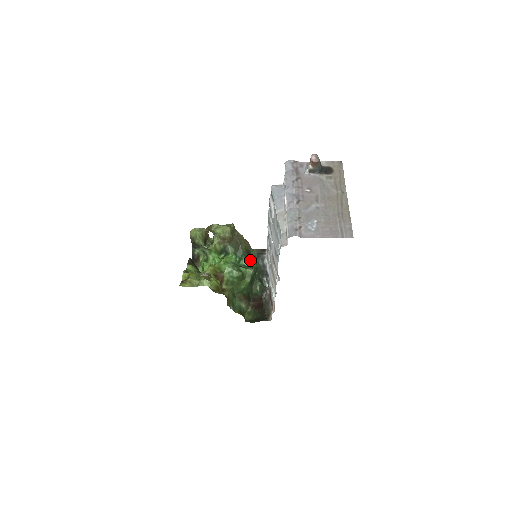
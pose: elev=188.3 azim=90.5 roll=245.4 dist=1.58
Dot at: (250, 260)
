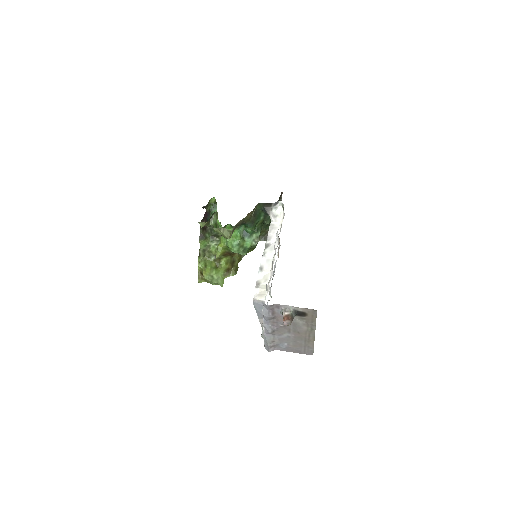
Dot at: (255, 225)
